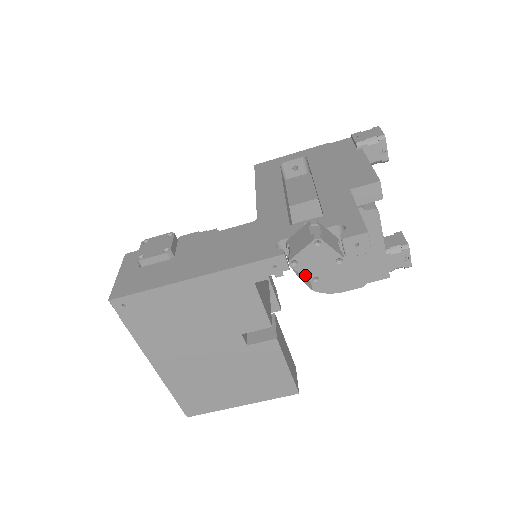
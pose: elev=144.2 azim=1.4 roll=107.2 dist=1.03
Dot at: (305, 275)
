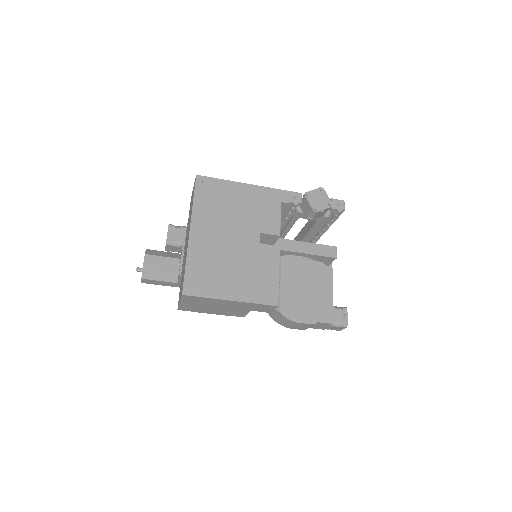
Dot at: (311, 204)
